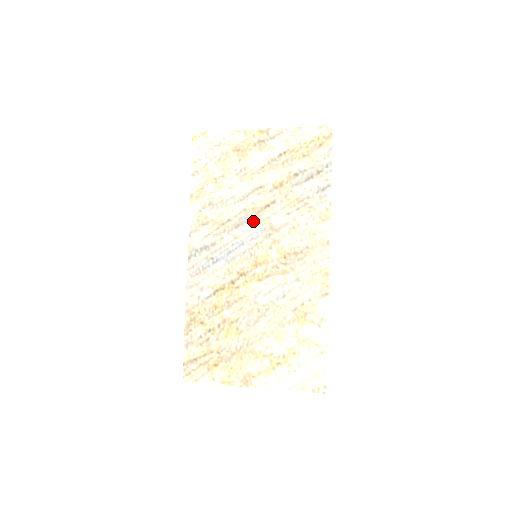
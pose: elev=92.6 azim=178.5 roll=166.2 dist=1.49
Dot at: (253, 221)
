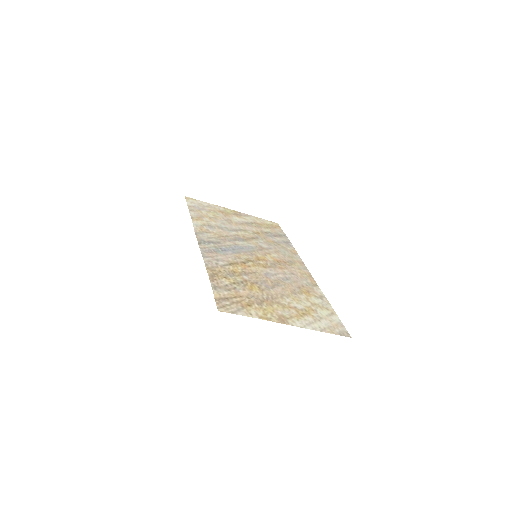
Dot at: (246, 241)
